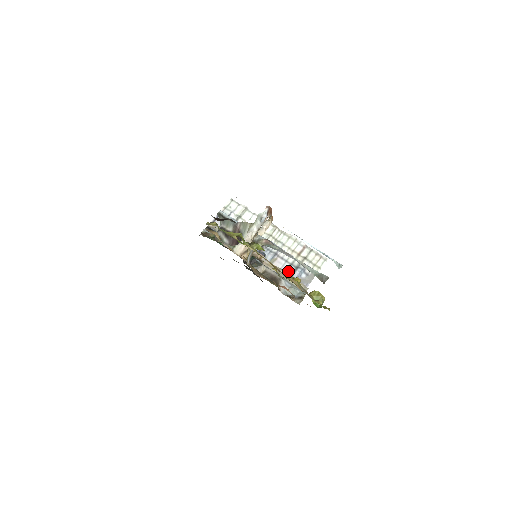
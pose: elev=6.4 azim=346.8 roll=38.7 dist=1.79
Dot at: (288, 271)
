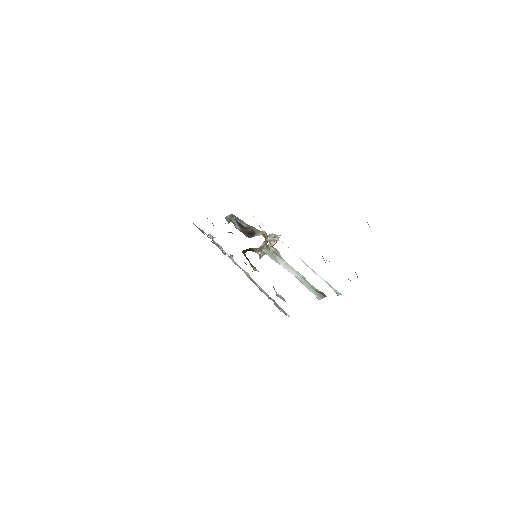
Dot at: (265, 294)
